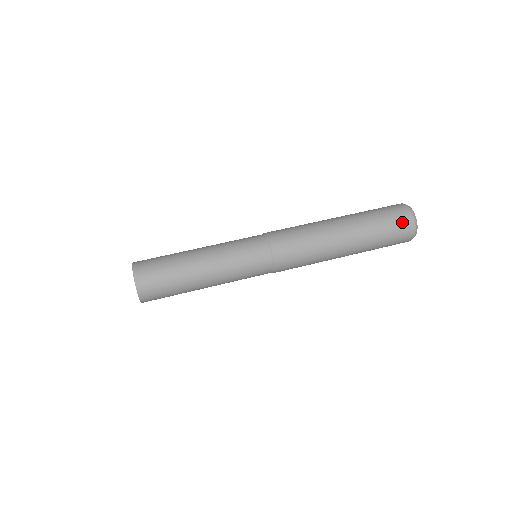
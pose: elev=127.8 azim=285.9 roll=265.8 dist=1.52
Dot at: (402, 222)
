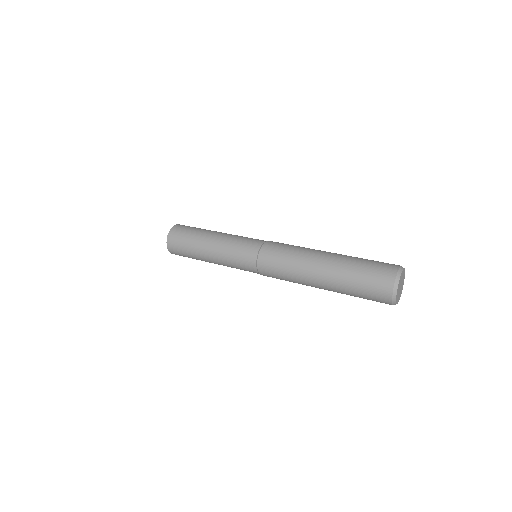
Dot at: (382, 273)
